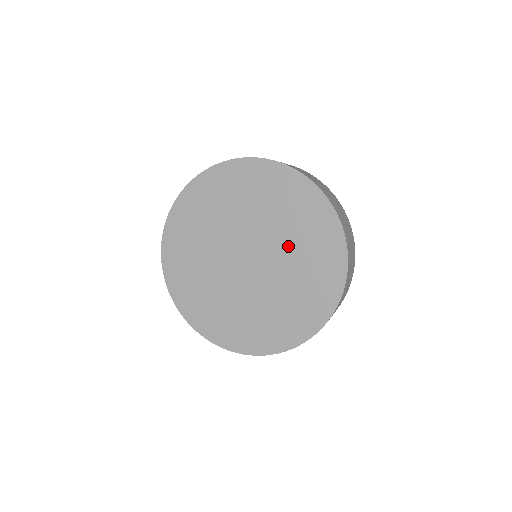
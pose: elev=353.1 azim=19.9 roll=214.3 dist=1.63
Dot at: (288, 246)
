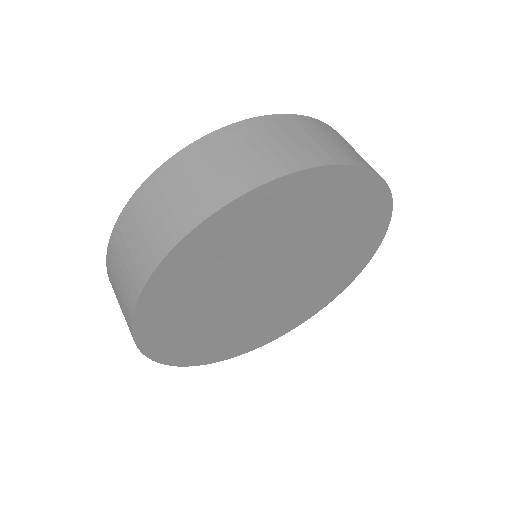
Dot at: (316, 237)
